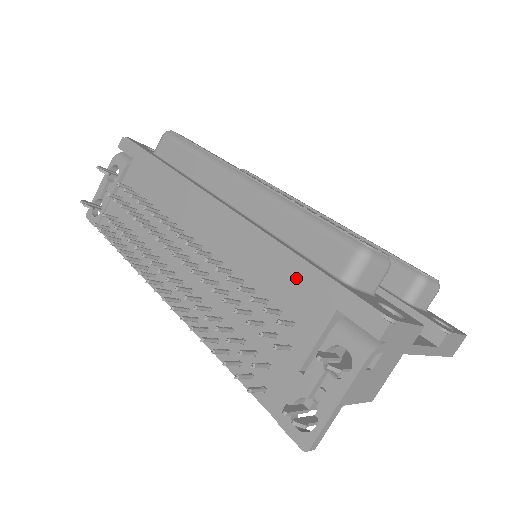
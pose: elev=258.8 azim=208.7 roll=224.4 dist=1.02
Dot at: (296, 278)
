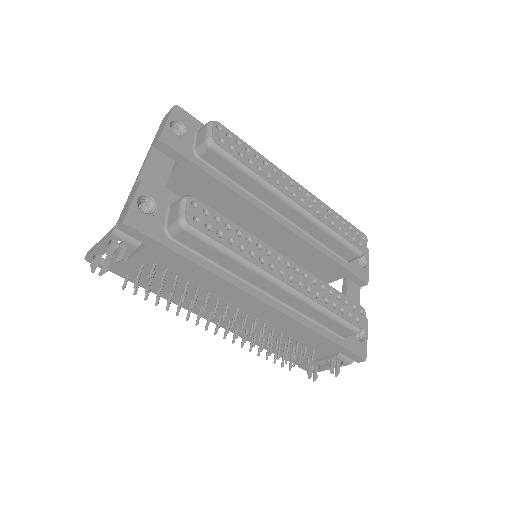
Dot at: (320, 340)
